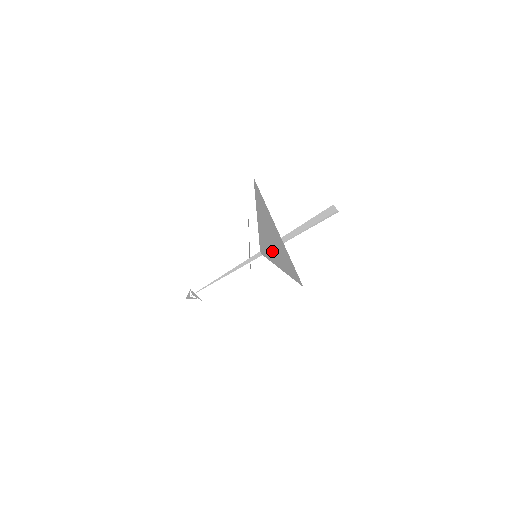
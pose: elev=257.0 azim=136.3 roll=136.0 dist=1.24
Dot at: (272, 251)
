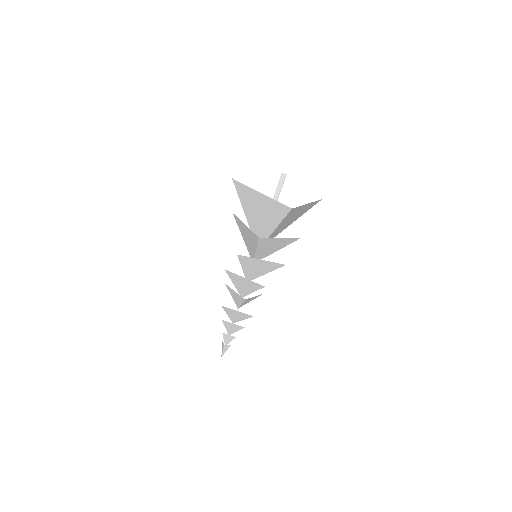
Dot at: (264, 224)
